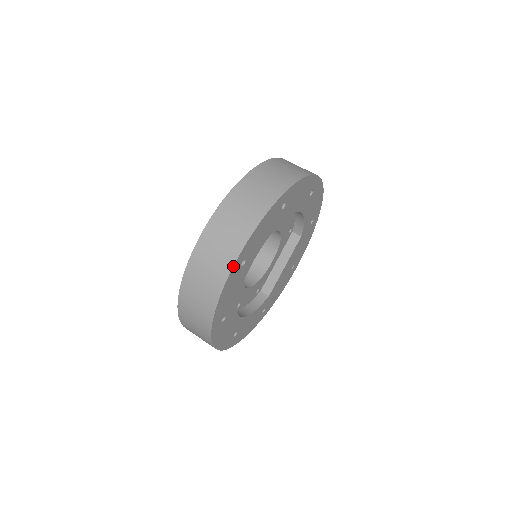
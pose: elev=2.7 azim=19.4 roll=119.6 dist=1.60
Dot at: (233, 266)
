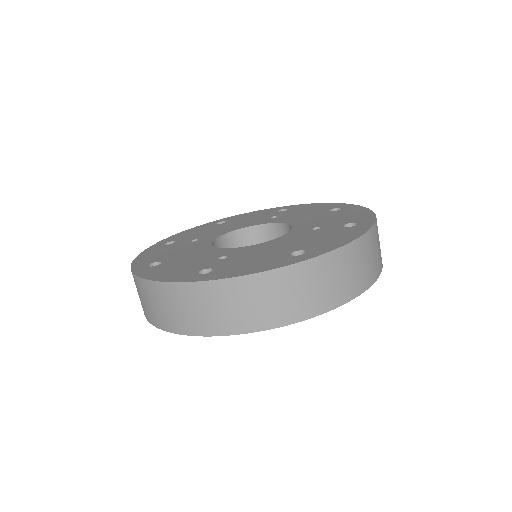
Dot at: occluded
